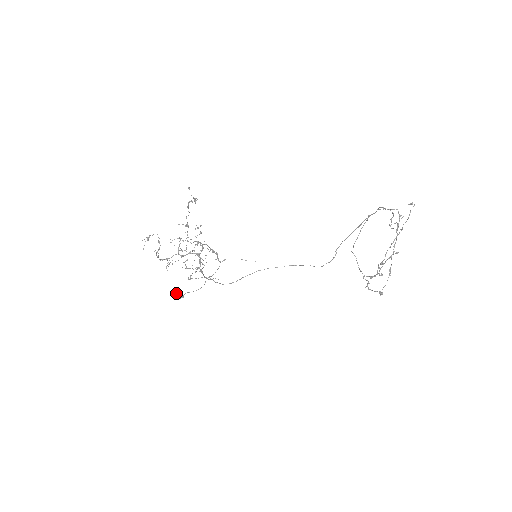
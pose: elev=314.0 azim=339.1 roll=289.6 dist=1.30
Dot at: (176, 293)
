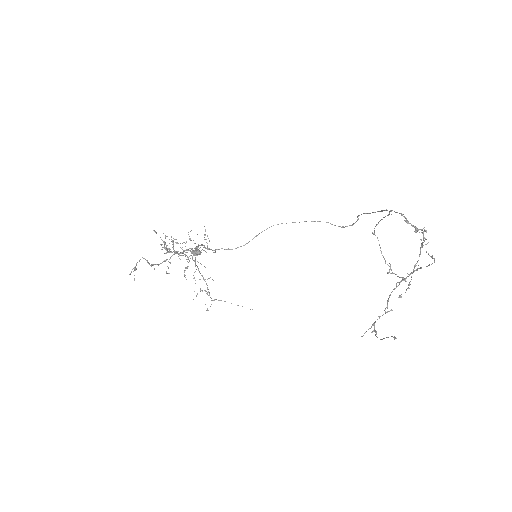
Dot at: occluded
